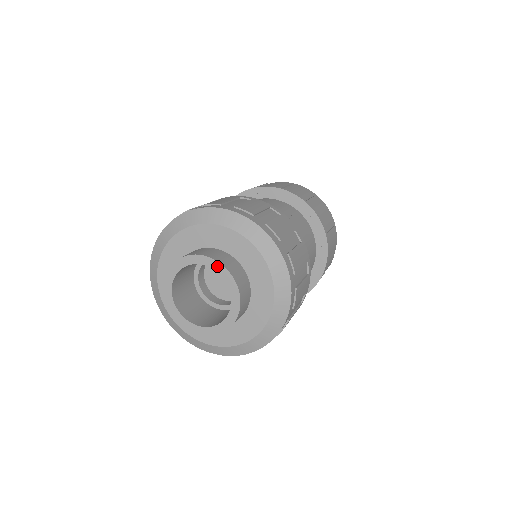
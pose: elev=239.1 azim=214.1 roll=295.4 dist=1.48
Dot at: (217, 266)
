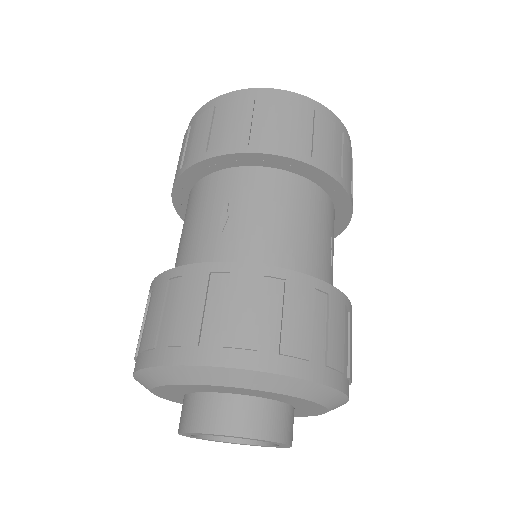
Dot at: (281, 444)
